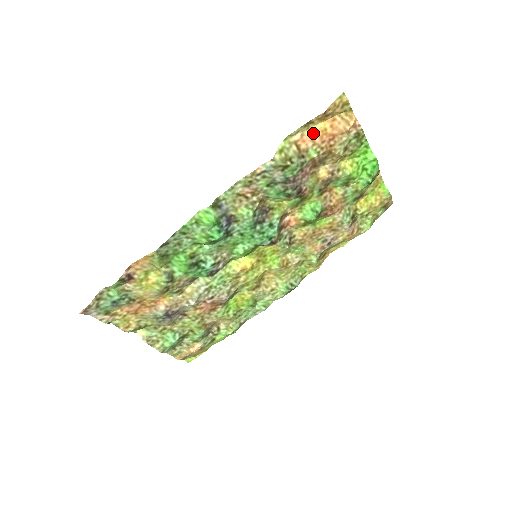
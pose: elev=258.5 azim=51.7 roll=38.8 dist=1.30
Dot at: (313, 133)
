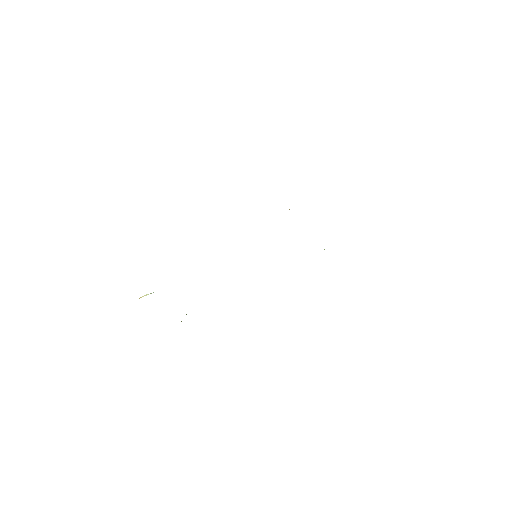
Dot at: occluded
